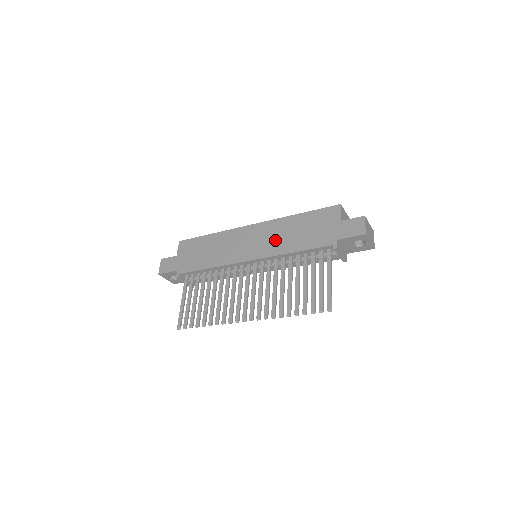
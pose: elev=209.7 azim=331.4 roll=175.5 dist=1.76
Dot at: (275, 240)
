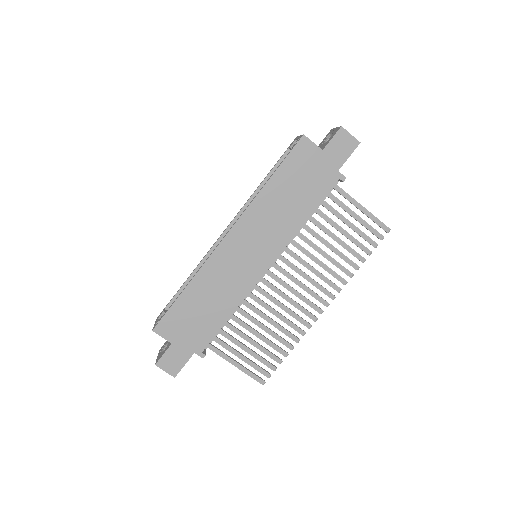
Dot at: (274, 226)
